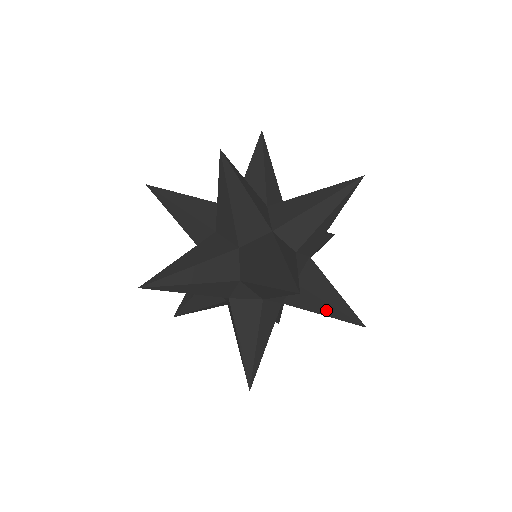
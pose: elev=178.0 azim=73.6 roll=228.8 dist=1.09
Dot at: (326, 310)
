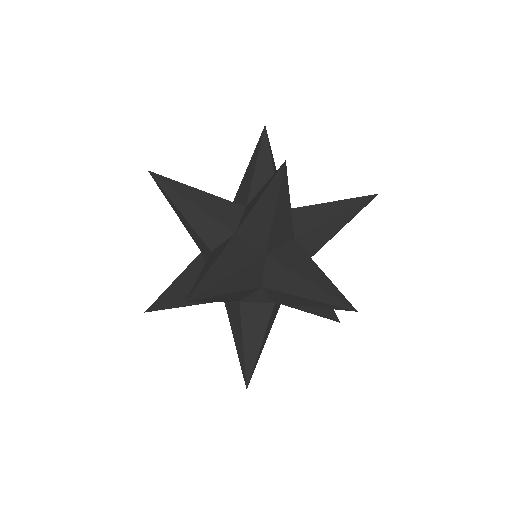
Dot at: (316, 309)
